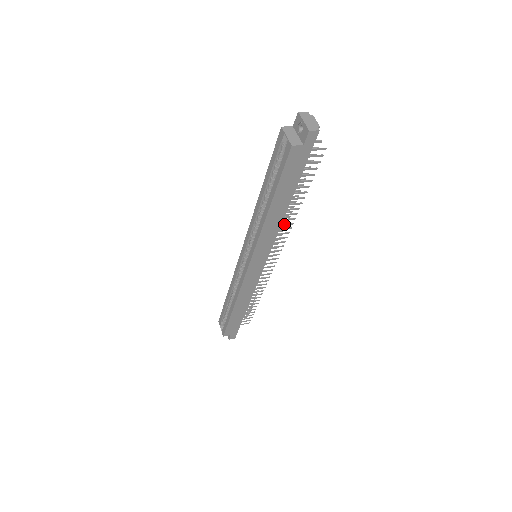
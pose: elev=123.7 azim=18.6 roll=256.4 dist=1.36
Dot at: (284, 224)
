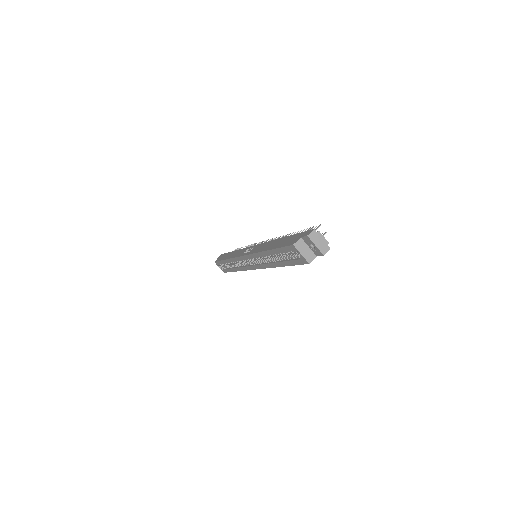
Dot at: occluded
